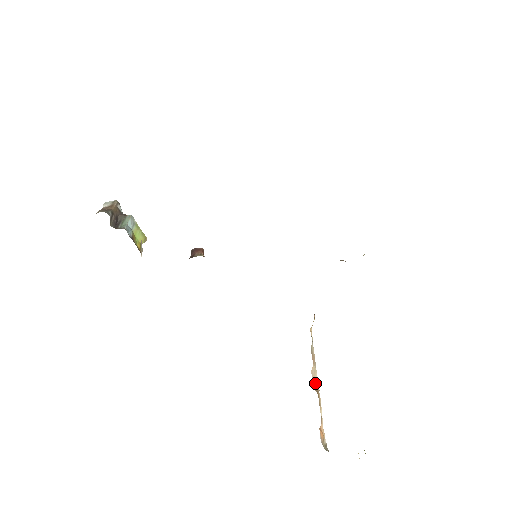
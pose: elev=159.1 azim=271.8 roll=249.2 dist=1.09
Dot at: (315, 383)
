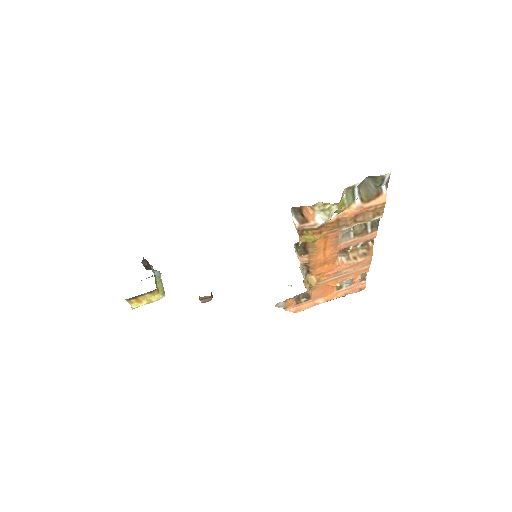
Dot at: occluded
